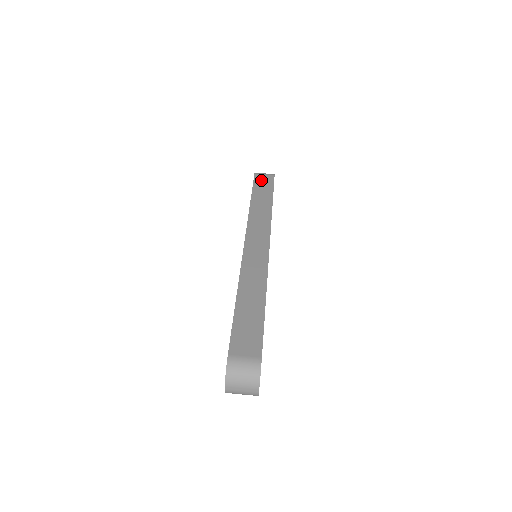
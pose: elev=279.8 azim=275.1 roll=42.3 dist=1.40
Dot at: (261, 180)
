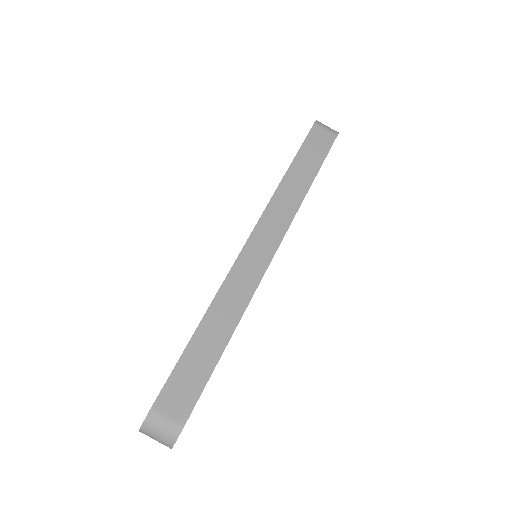
Dot at: (316, 139)
